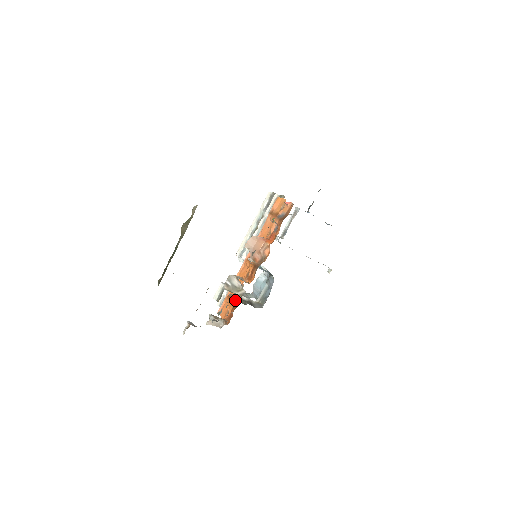
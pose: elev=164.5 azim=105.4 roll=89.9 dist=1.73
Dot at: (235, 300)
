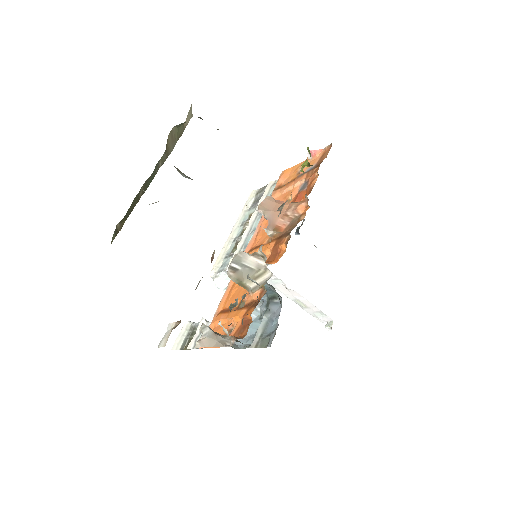
Dot at: (245, 302)
